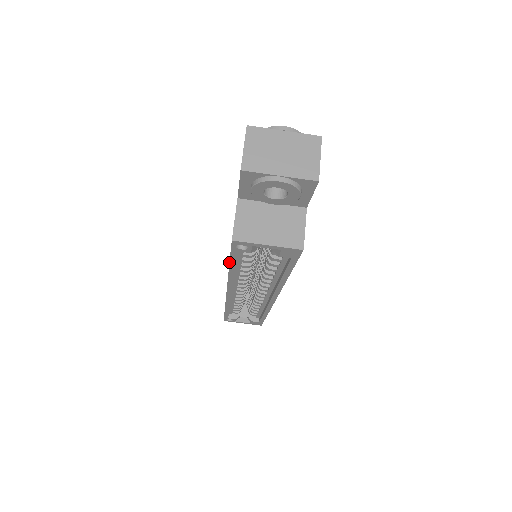
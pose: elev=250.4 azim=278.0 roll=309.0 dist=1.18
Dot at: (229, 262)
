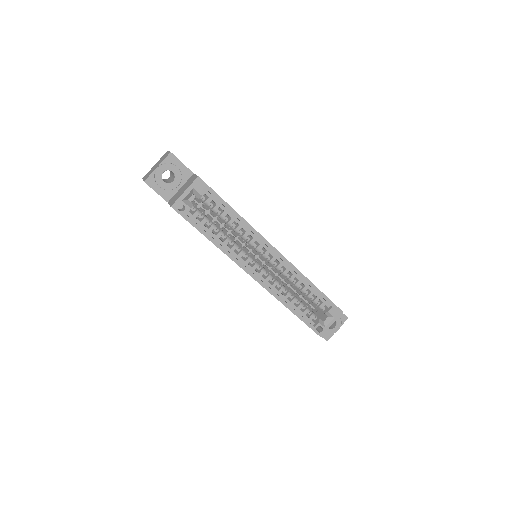
Dot at: occluded
